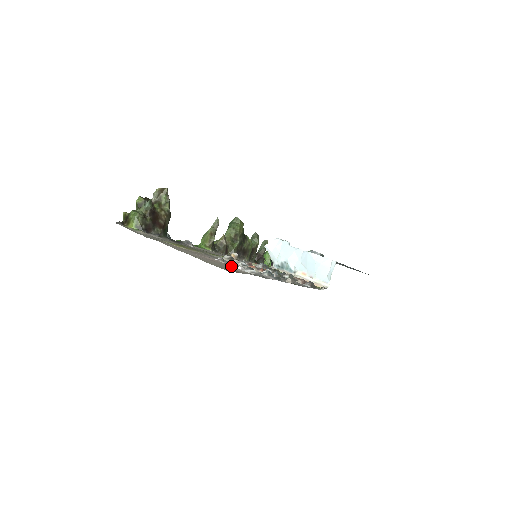
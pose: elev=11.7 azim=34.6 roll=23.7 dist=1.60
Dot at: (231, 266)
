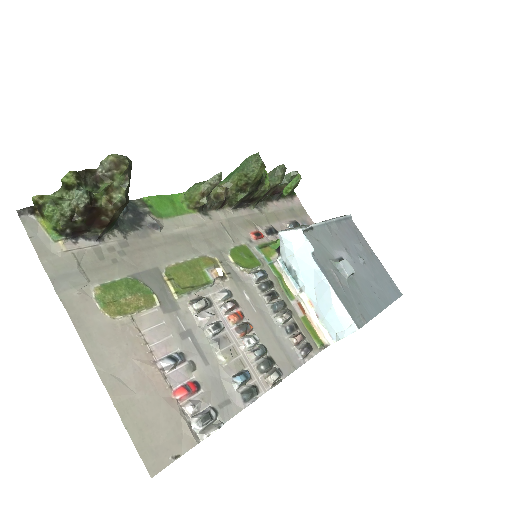
Dot at: (179, 397)
